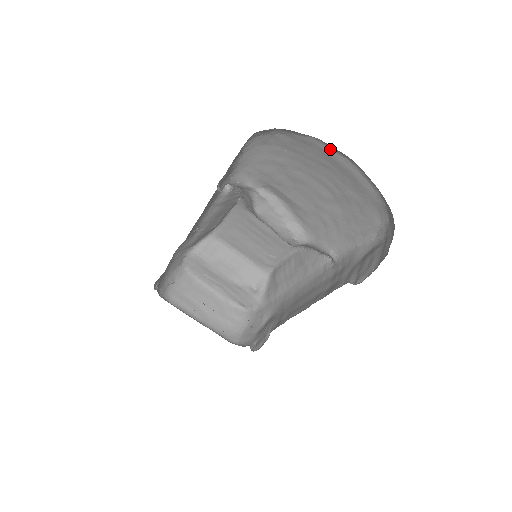
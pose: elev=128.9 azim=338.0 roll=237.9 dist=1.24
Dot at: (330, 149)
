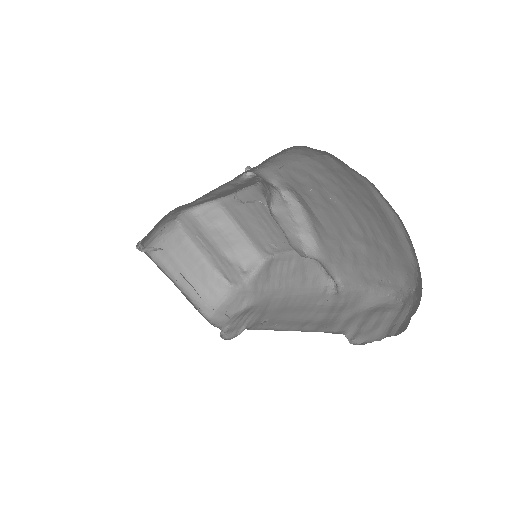
Dot at: (382, 198)
